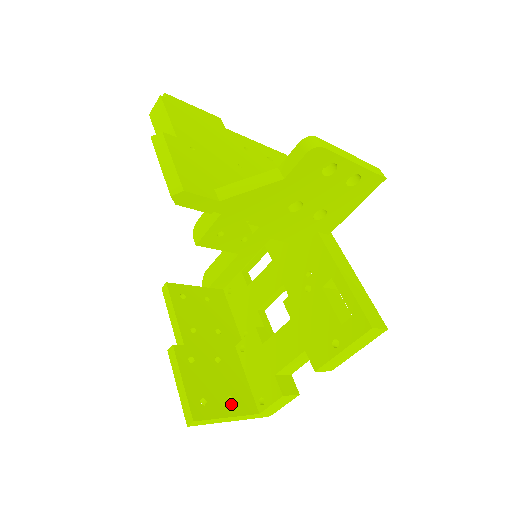
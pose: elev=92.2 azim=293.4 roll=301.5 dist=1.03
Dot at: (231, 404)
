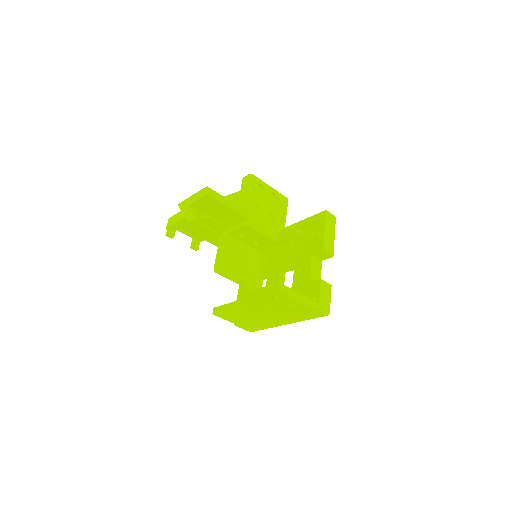
Dot at: occluded
